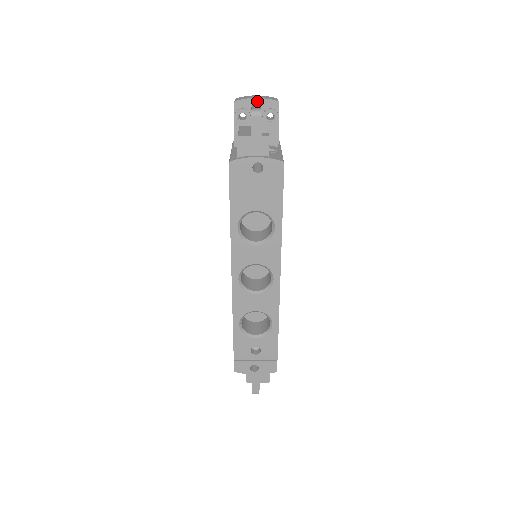
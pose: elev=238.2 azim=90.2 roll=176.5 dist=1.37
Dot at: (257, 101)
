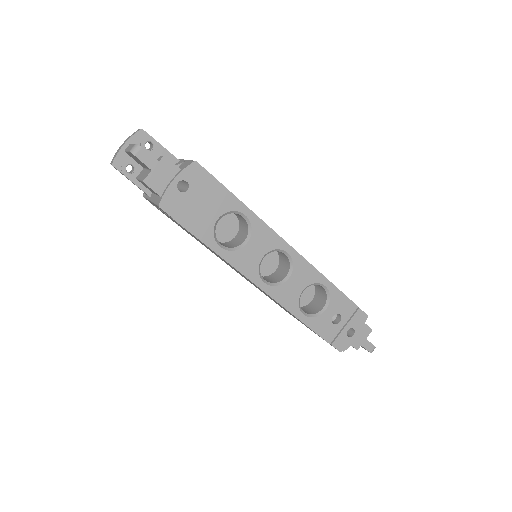
Dot at: (127, 146)
